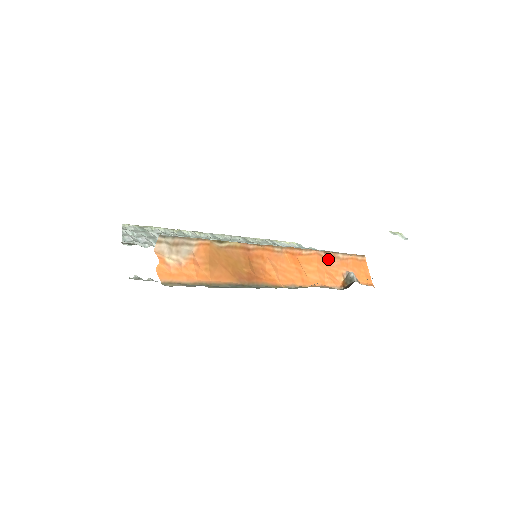
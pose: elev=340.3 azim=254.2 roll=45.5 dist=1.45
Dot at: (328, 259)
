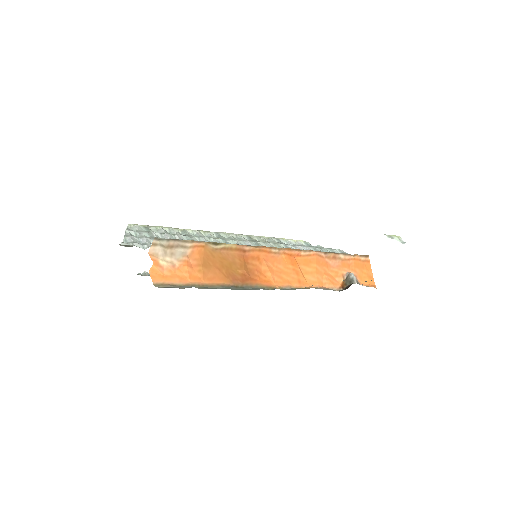
Dot at: (328, 260)
